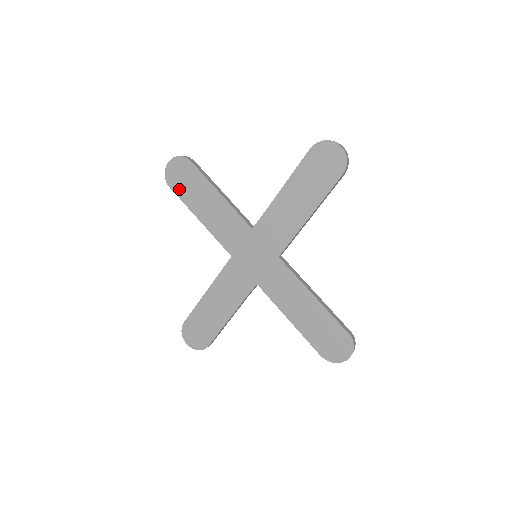
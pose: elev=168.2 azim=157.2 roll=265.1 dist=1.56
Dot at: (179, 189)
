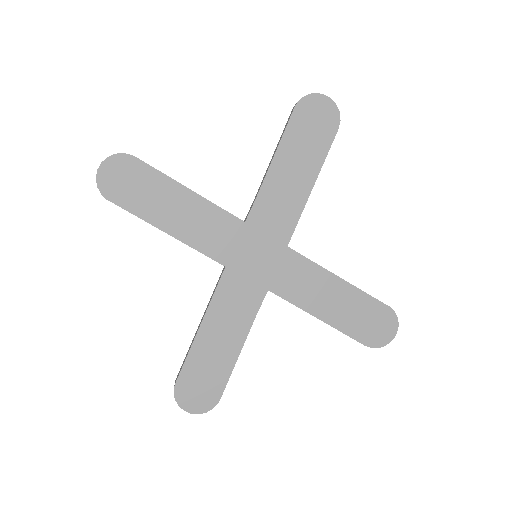
Dot at: (125, 199)
